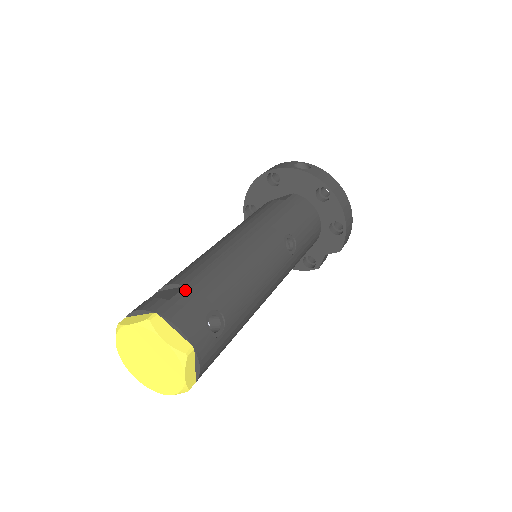
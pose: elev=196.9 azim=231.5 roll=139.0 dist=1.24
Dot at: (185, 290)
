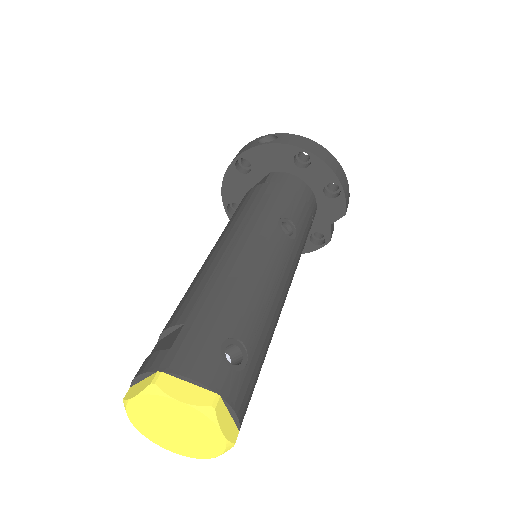
Dot at: (185, 329)
